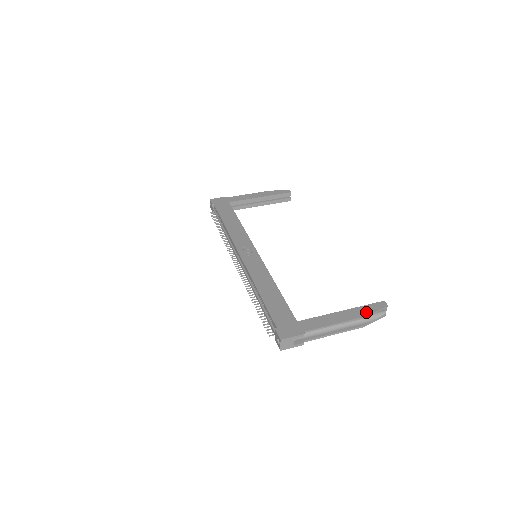
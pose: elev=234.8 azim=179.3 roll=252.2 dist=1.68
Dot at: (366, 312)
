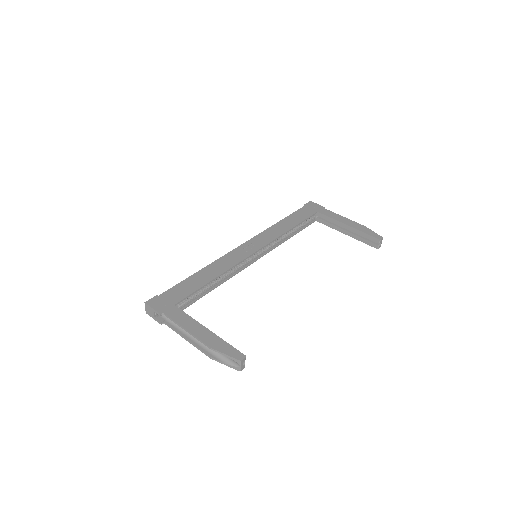
Dot at: (218, 346)
